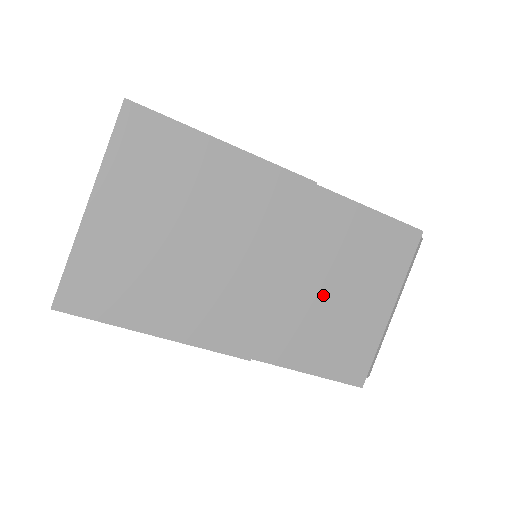
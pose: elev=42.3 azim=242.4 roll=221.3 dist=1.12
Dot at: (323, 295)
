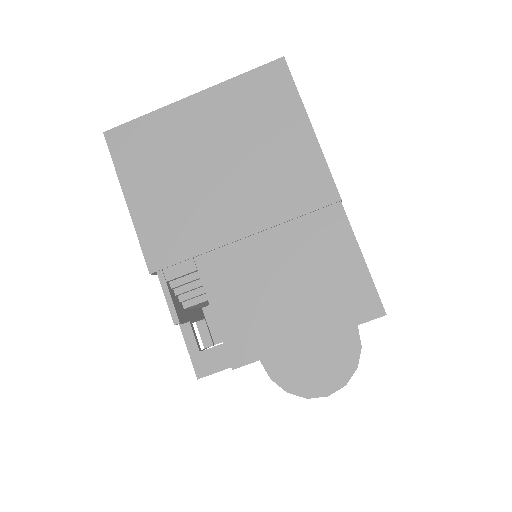
Dot at: occluded
